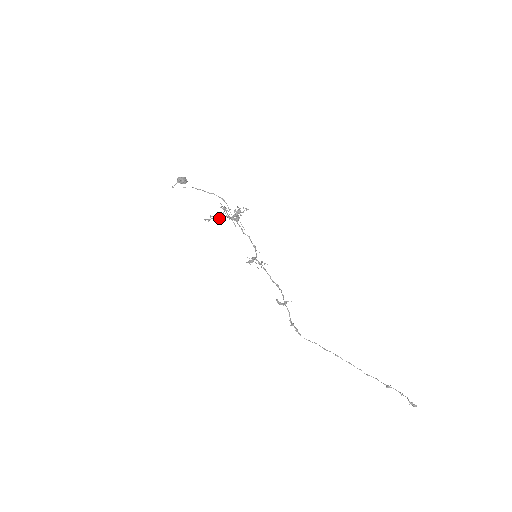
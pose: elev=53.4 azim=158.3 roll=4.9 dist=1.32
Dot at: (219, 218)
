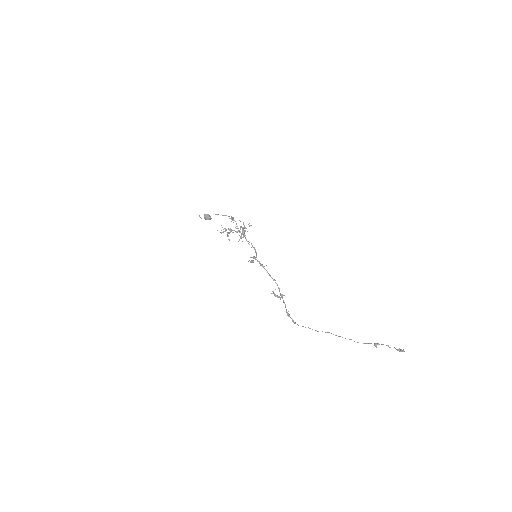
Dot at: (229, 229)
